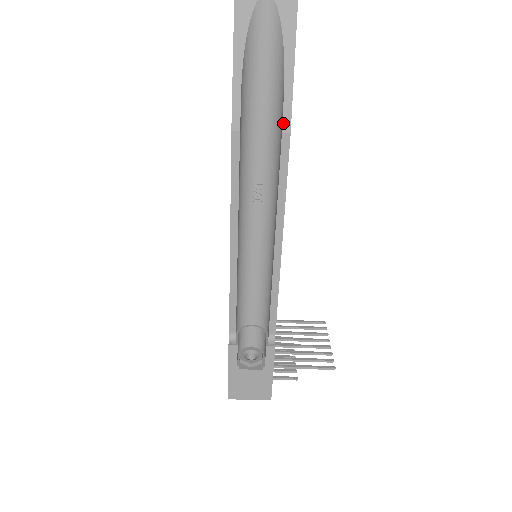
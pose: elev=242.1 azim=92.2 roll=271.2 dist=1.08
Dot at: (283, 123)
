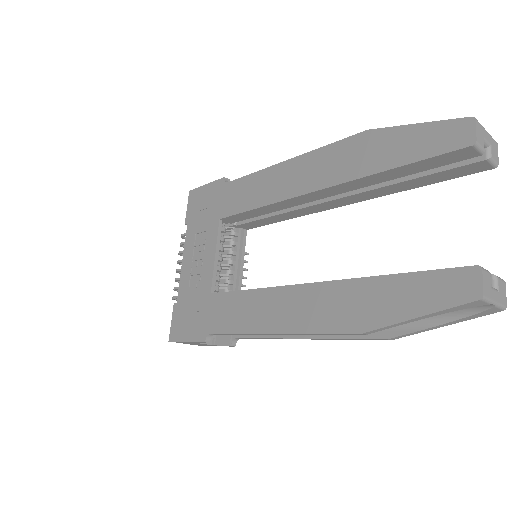
Dot at: (395, 337)
